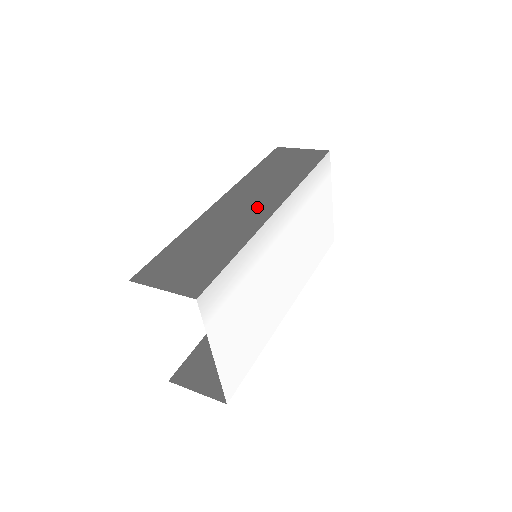
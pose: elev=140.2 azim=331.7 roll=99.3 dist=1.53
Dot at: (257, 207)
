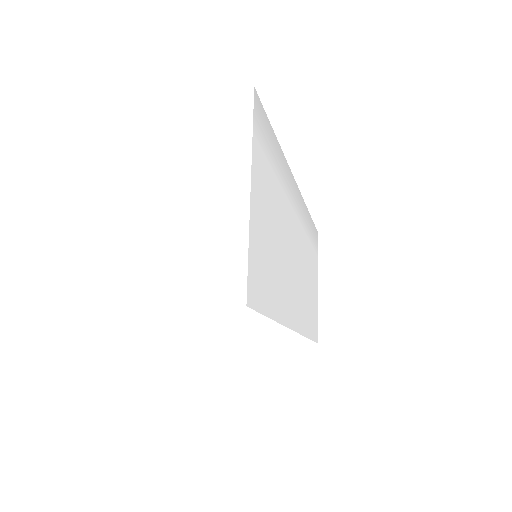
Dot at: occluded
